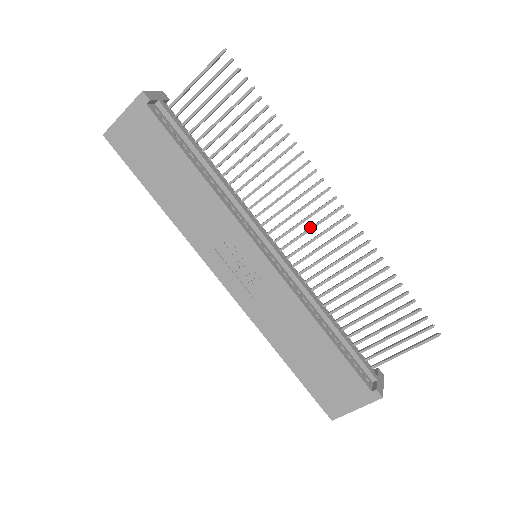
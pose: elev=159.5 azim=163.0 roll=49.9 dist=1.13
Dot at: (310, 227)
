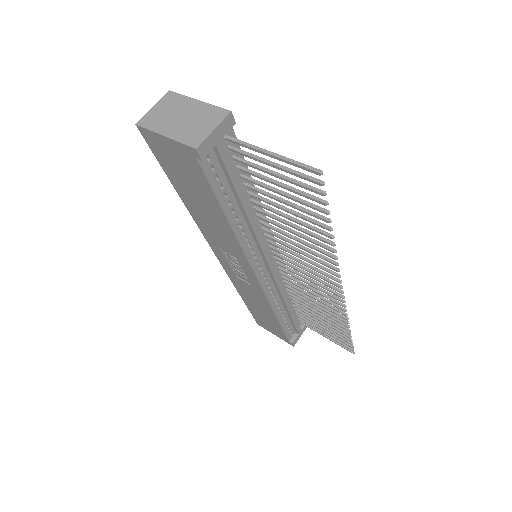
Dot at: (310, 280)
